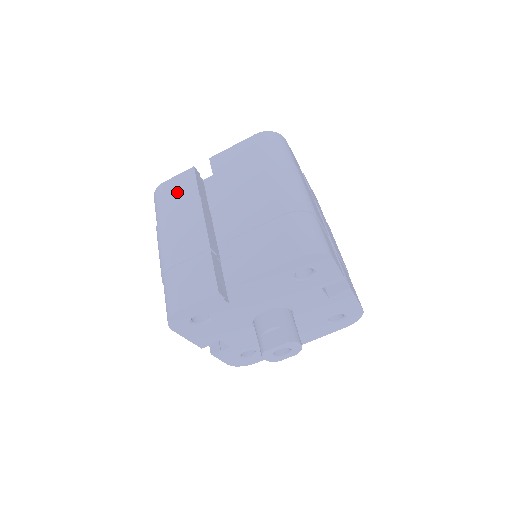
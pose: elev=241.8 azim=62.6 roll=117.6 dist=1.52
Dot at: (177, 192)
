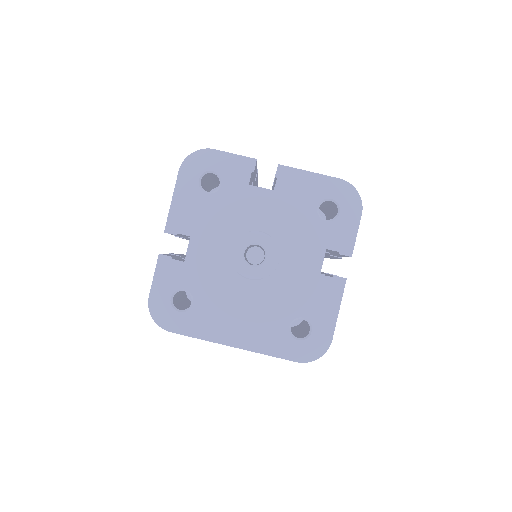
Dot at: occluded
